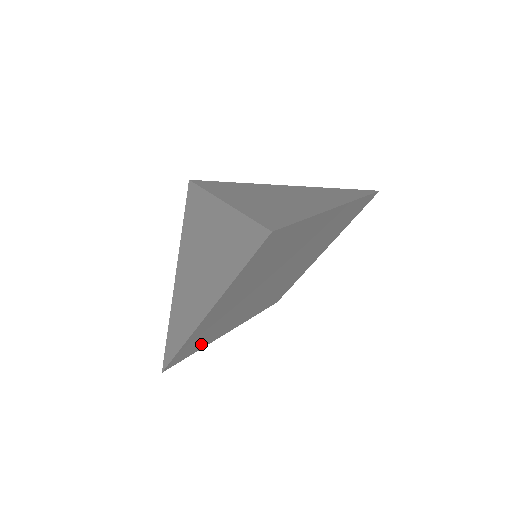
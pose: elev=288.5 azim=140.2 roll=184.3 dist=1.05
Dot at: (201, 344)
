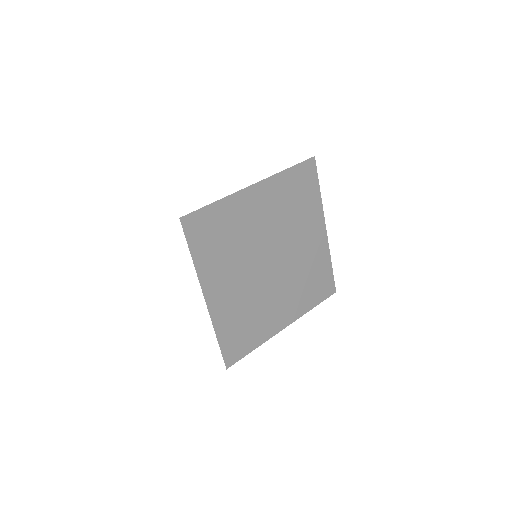
Dot at: (251, 339)
